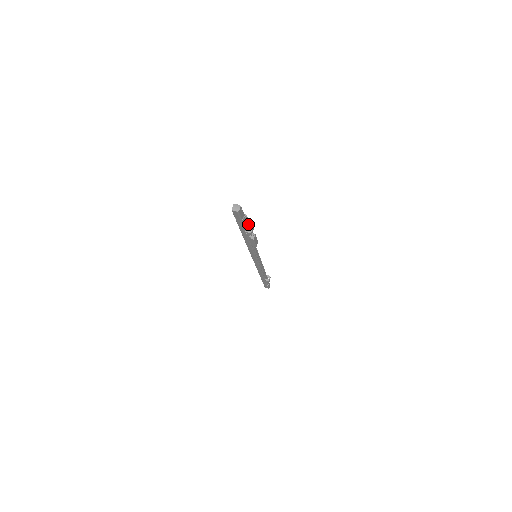
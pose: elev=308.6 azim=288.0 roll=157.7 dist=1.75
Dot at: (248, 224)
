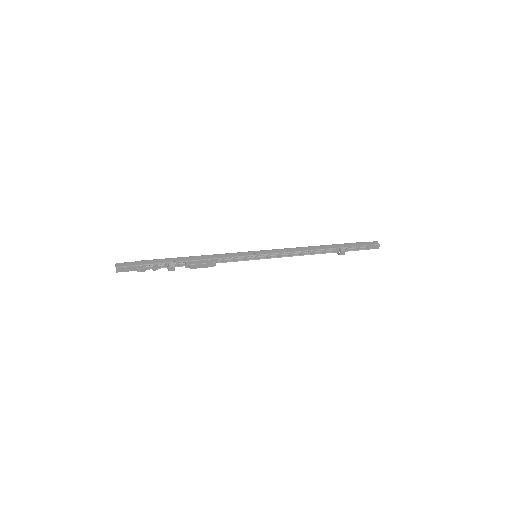
Dot at: (153, 270)
